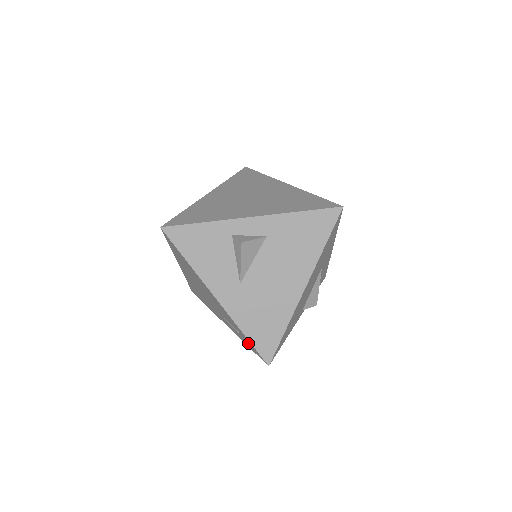
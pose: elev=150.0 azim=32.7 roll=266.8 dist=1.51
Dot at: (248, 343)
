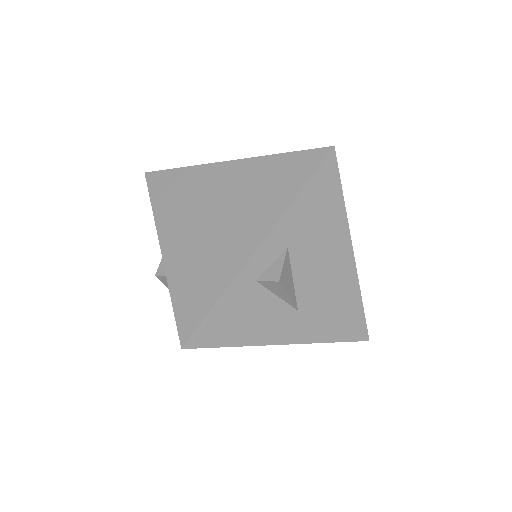
Dot at: occluded
